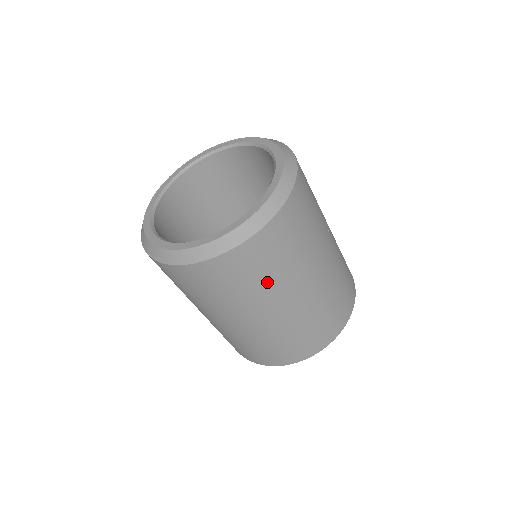
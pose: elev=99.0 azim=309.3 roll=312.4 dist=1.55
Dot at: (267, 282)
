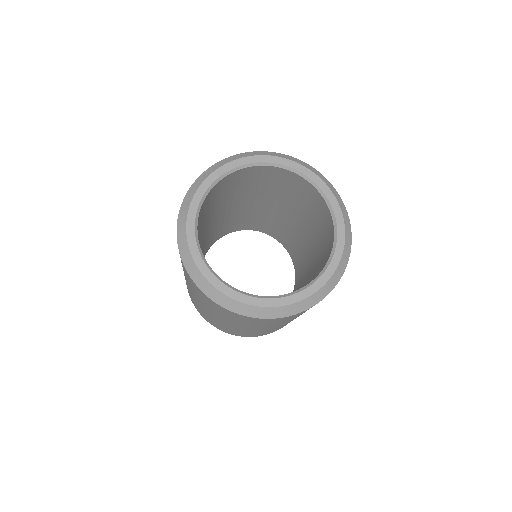
Dot at: (224, 316)
